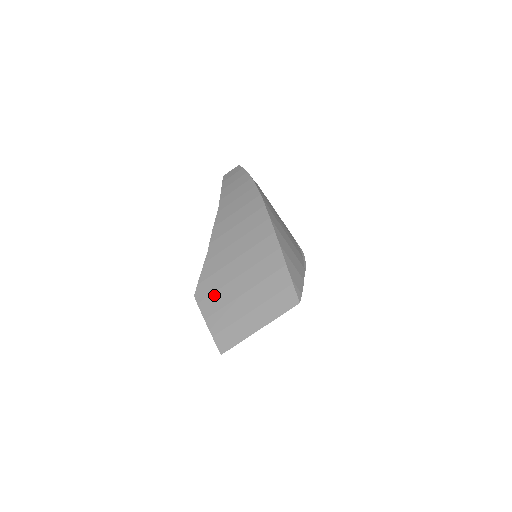
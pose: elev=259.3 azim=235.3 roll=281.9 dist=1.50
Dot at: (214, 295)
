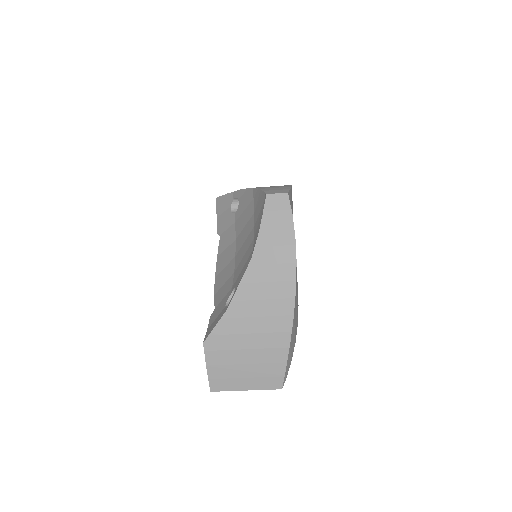
Dot at: (221, 352)
